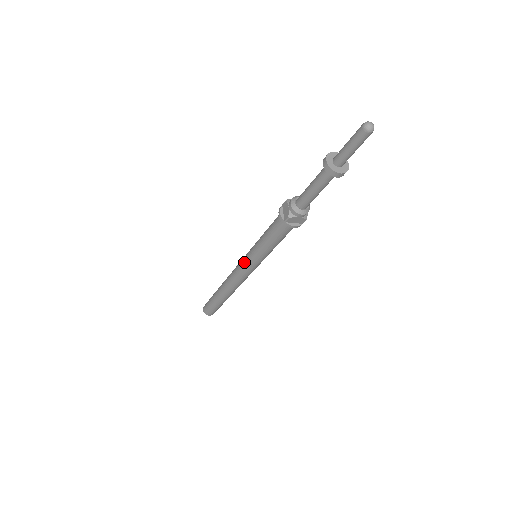
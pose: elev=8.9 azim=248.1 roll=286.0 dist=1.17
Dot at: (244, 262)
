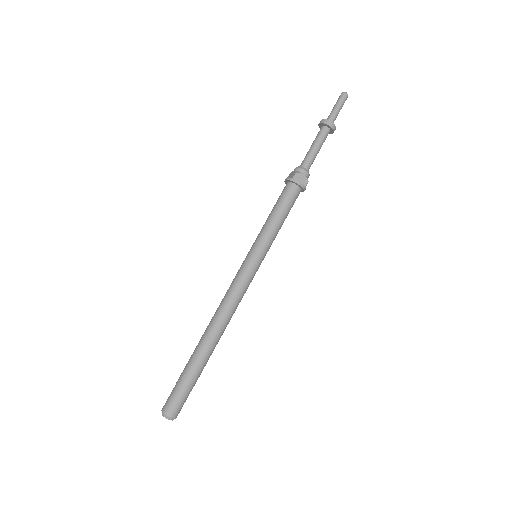
Dot at: (244, 263)
